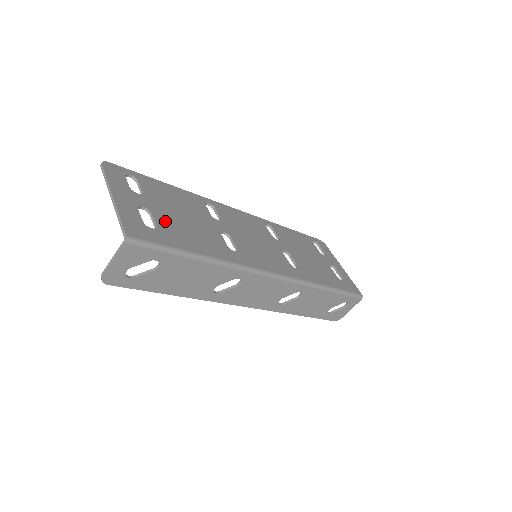
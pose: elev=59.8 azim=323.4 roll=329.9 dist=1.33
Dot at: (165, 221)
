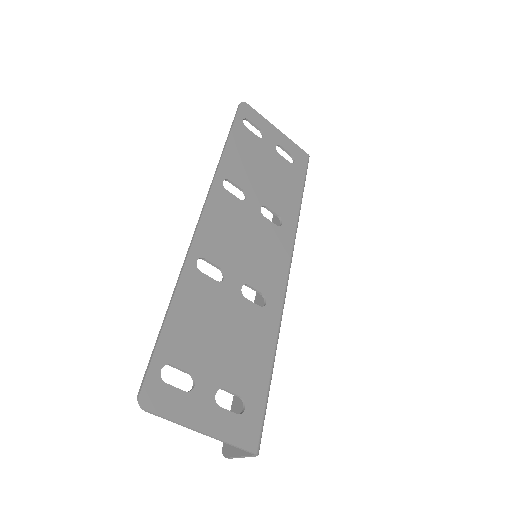
Dot at: (234, 377)
